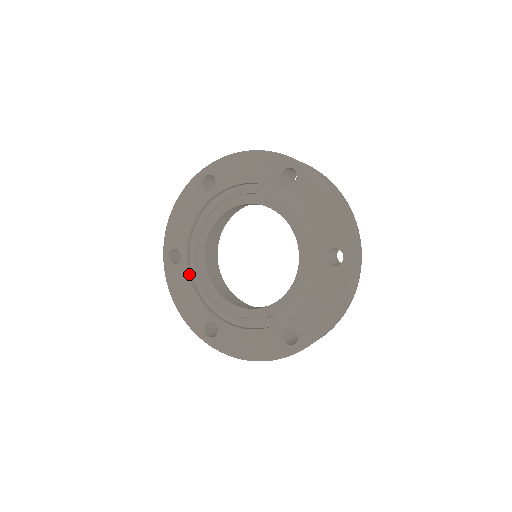
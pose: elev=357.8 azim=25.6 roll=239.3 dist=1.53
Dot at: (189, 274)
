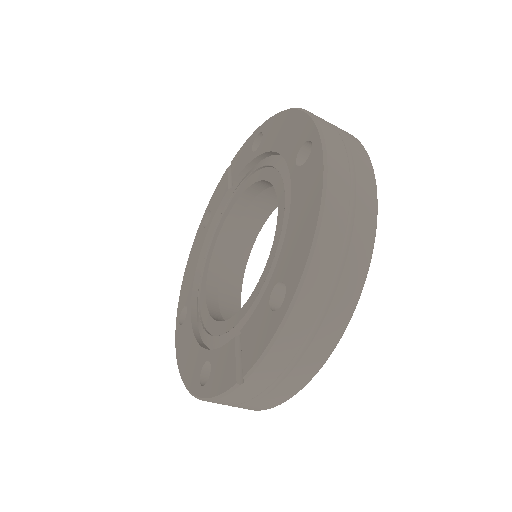
Dot at: (203, 244)
